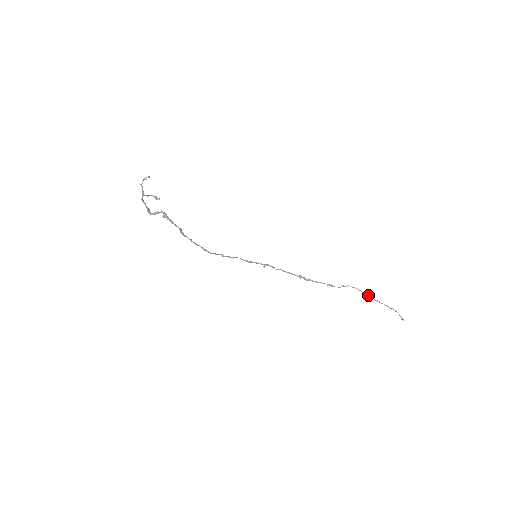
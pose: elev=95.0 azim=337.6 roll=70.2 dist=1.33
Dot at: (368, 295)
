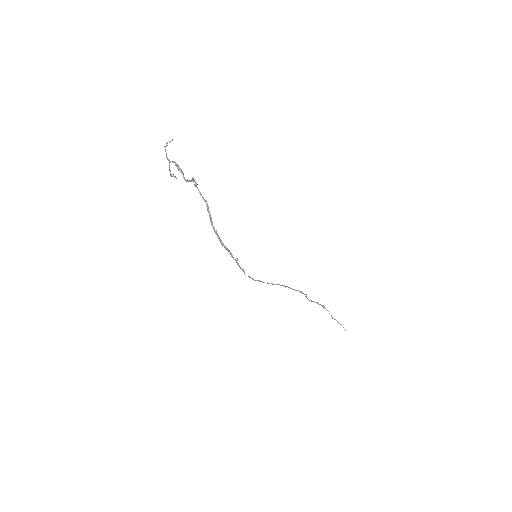
Dot at: (320, 304)
